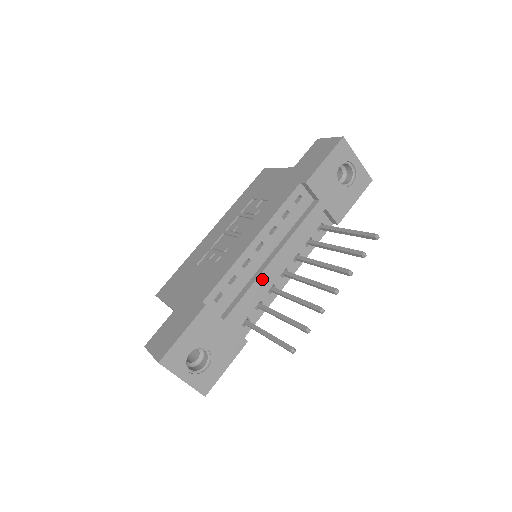
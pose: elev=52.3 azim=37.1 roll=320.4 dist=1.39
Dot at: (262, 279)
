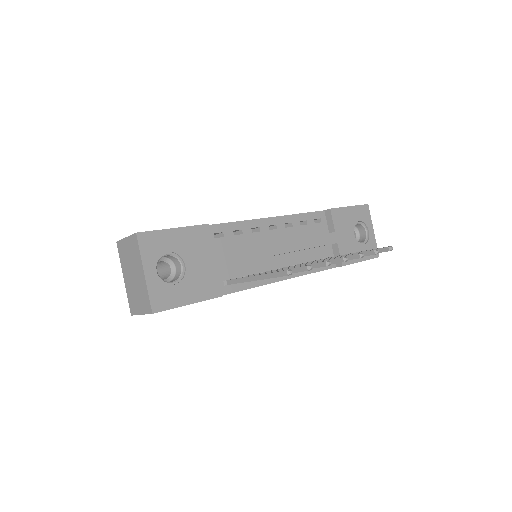
Dot at: (264, 250)
